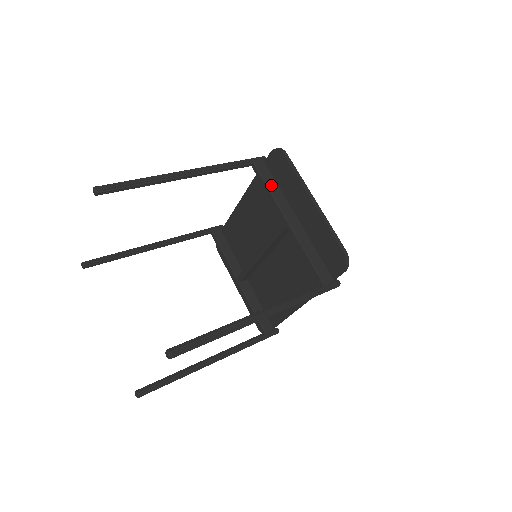
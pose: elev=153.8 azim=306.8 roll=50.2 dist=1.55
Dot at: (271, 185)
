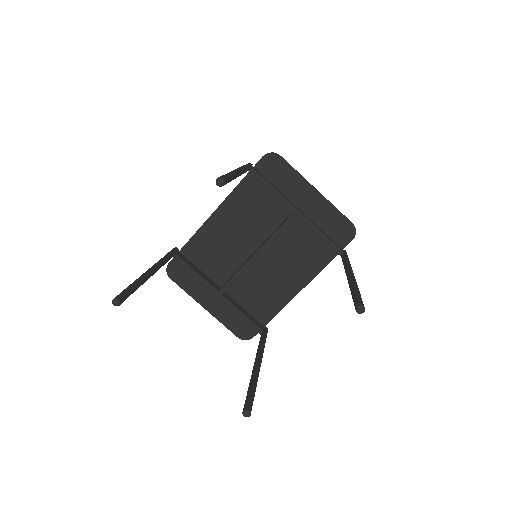
Dot at: (272, 185)
